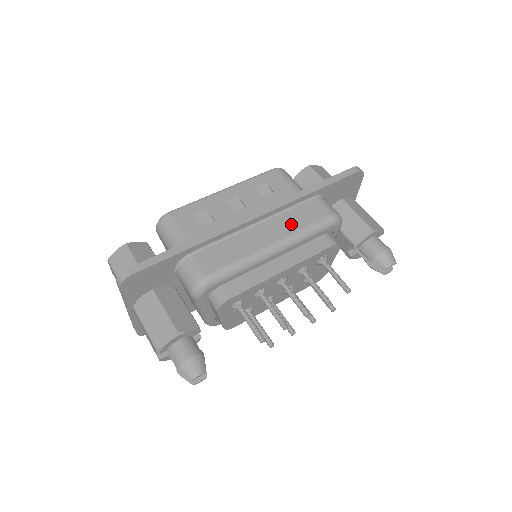
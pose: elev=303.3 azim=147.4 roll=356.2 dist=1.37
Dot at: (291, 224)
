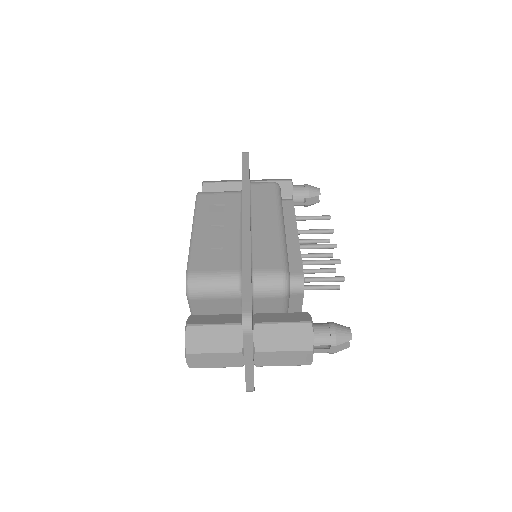
Dot at: (266, 205)
